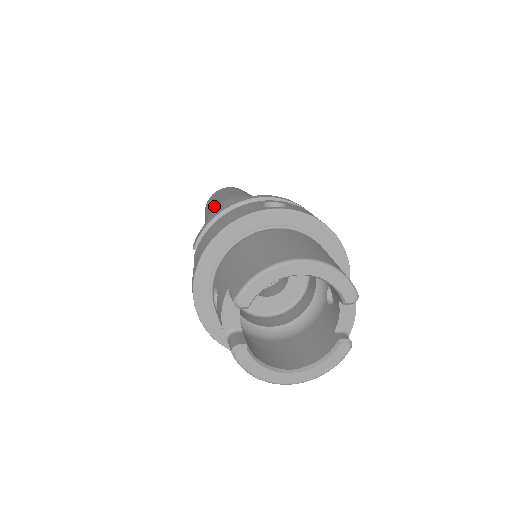
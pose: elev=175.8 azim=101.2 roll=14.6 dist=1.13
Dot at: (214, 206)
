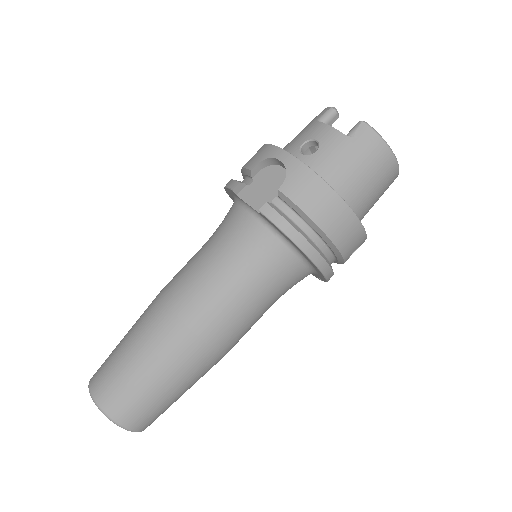
Dot at: occluded
